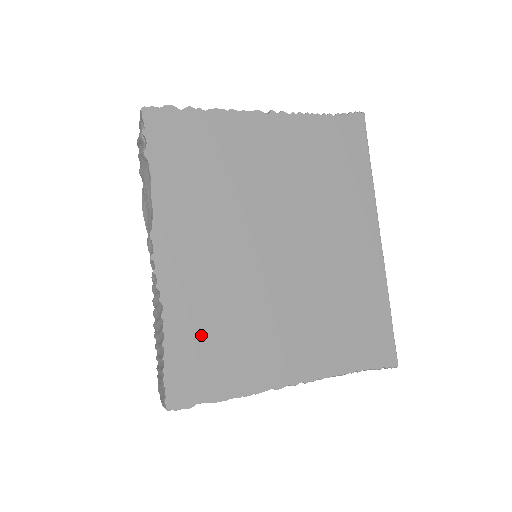
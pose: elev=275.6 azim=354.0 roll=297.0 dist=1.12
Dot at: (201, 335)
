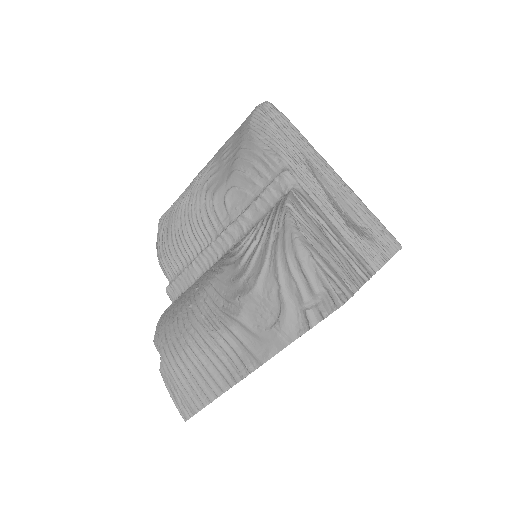
Dot at: occluded
